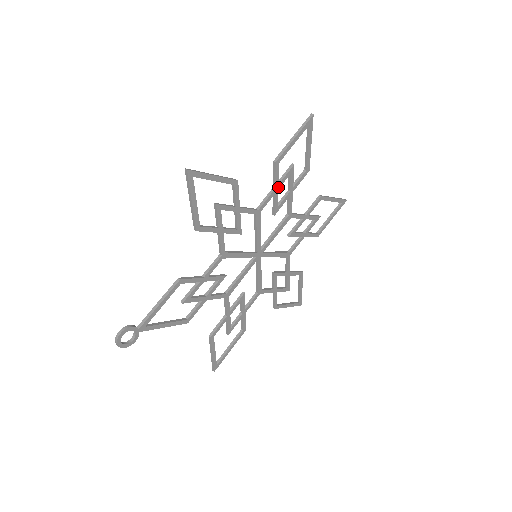
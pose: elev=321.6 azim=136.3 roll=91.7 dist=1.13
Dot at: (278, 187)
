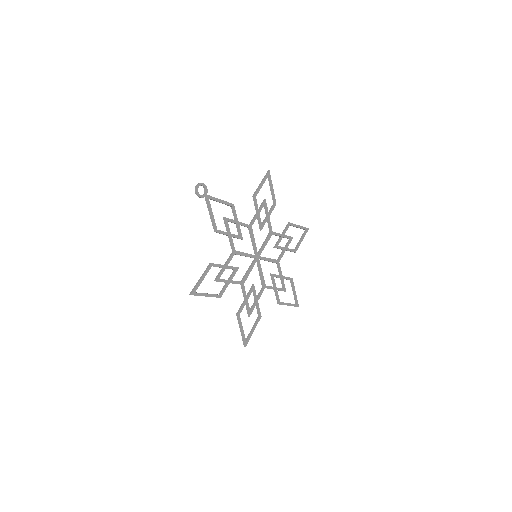
Dot at: (284, 236)
